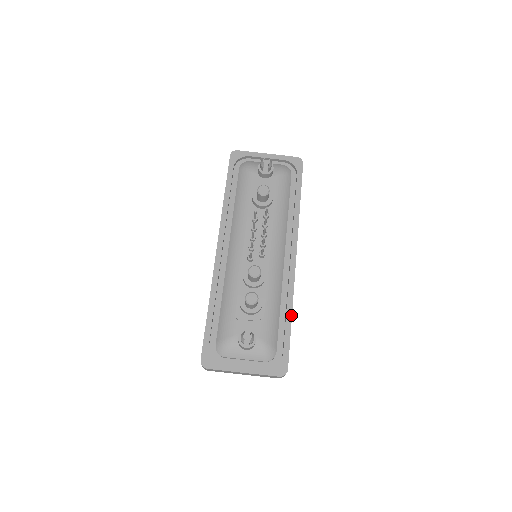
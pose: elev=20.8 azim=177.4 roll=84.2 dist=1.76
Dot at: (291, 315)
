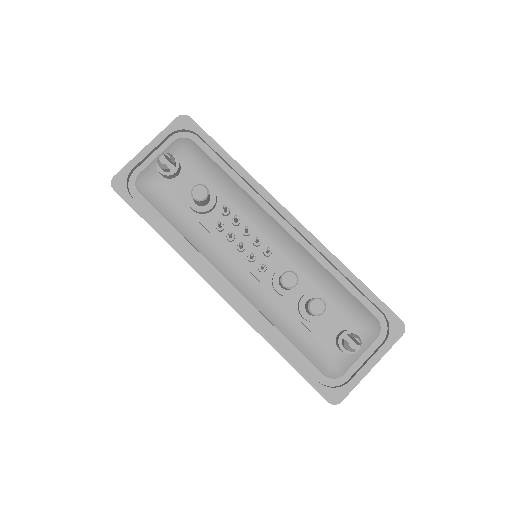
Dot at: (351, 273)
